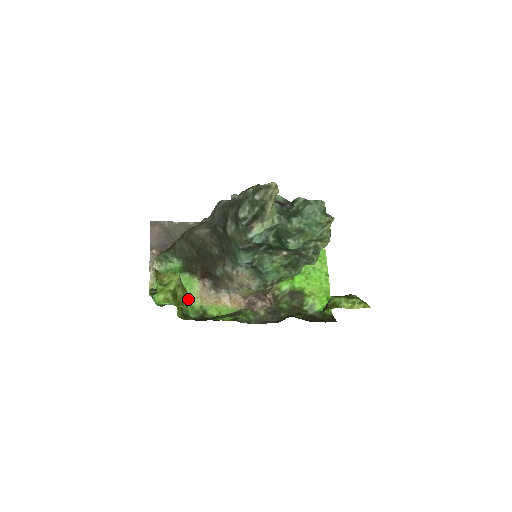
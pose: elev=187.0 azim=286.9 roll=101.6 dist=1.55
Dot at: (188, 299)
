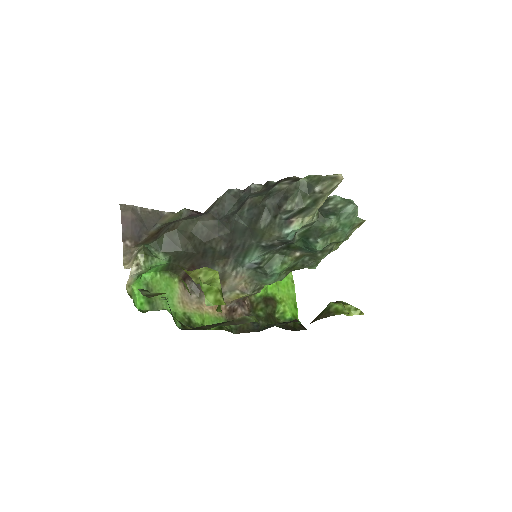
Dot at: (170, 304)
